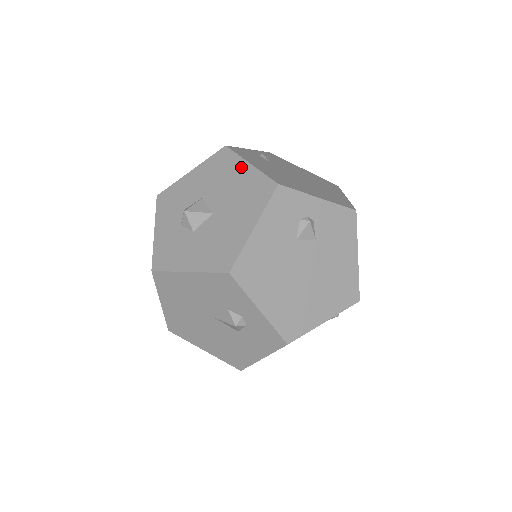
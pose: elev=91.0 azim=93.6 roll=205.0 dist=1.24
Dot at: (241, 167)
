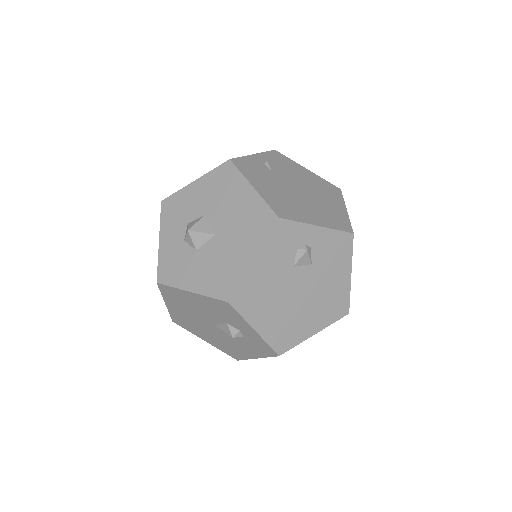
Dot at: (244, 189)
